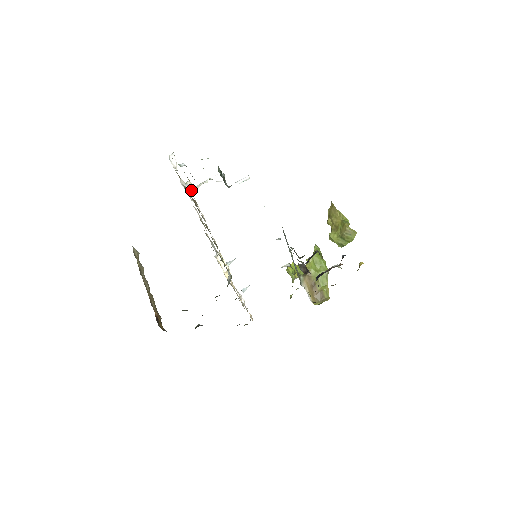
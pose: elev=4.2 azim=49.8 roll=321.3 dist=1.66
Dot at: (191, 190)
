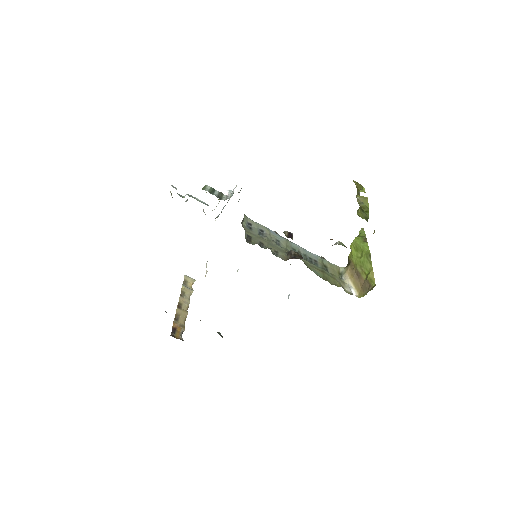
Dot at: (205, 214)
